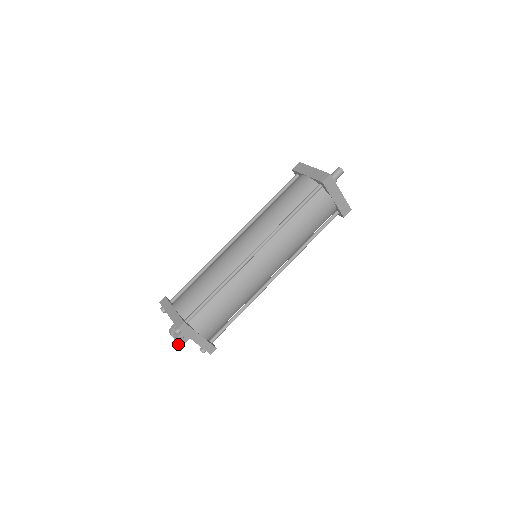
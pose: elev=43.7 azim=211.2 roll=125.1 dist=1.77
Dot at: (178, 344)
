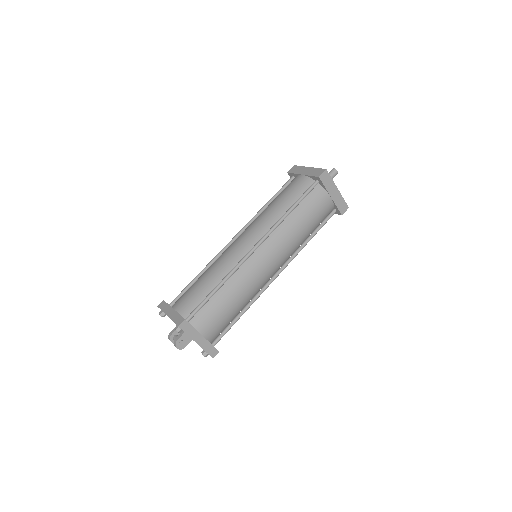
Dot at: (178, 348)
